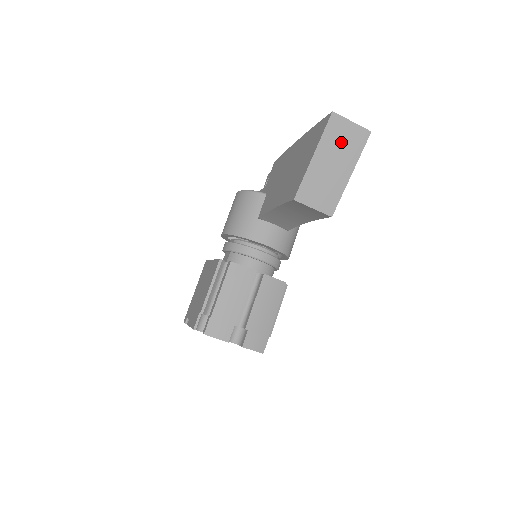
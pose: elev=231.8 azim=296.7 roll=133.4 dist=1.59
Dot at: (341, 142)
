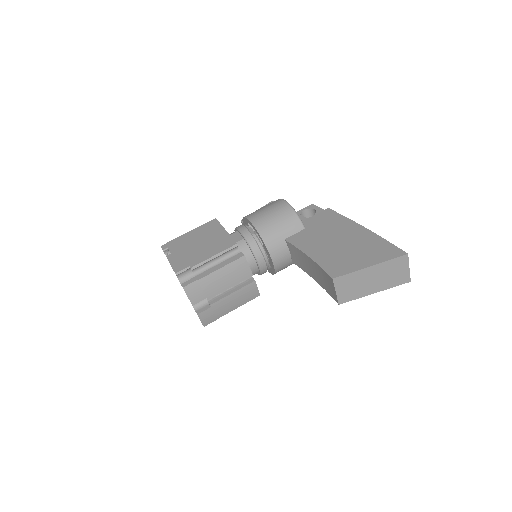
Dot at: (392, 273)
